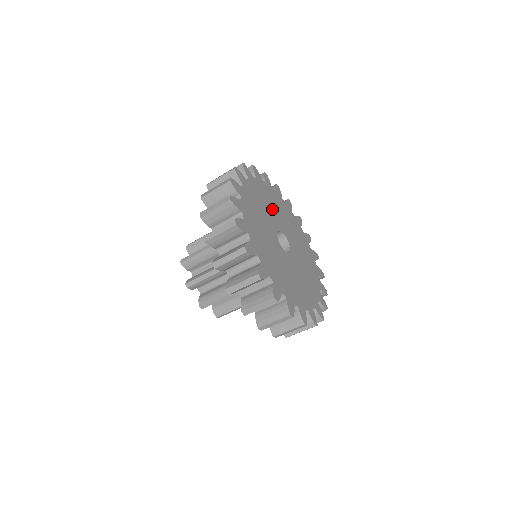
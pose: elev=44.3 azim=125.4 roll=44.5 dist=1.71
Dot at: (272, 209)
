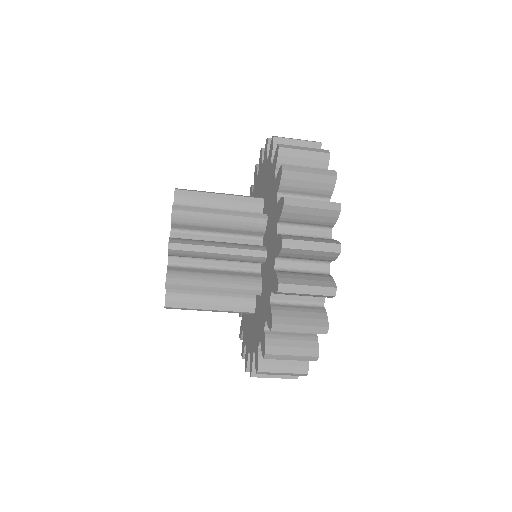
Dot at: occluded
